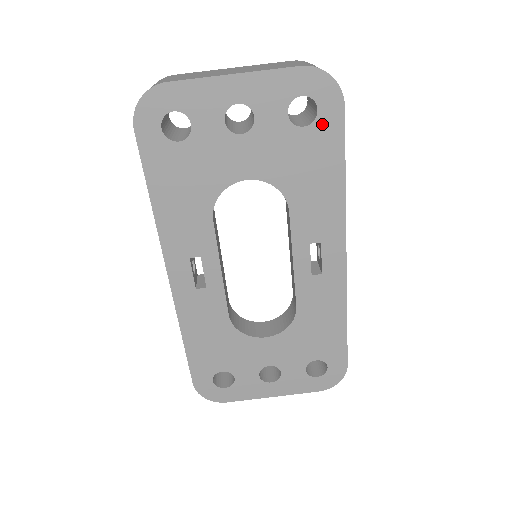
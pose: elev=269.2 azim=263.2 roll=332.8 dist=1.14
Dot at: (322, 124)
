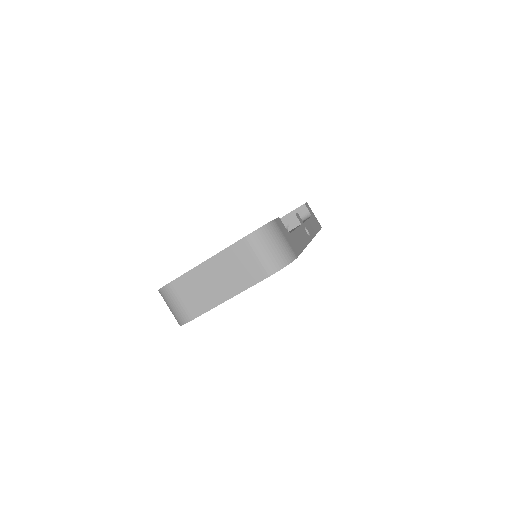
Dot at: occluded
